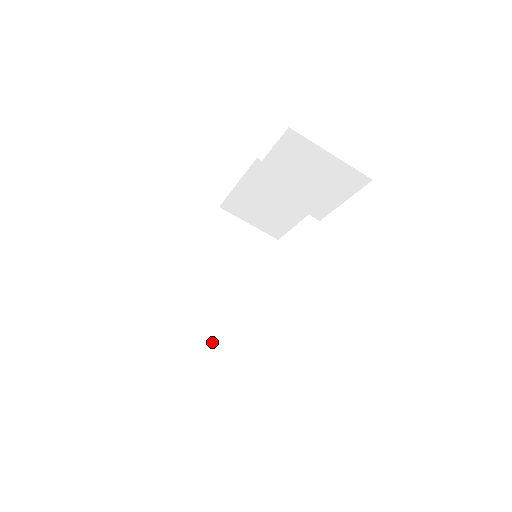
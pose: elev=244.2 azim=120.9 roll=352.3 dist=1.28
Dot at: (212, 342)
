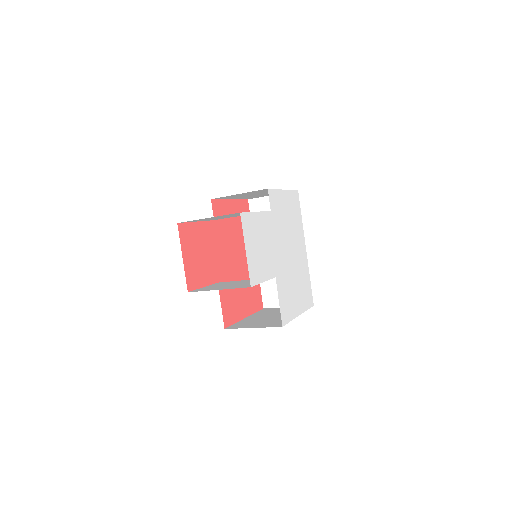
Dot at: occluded
